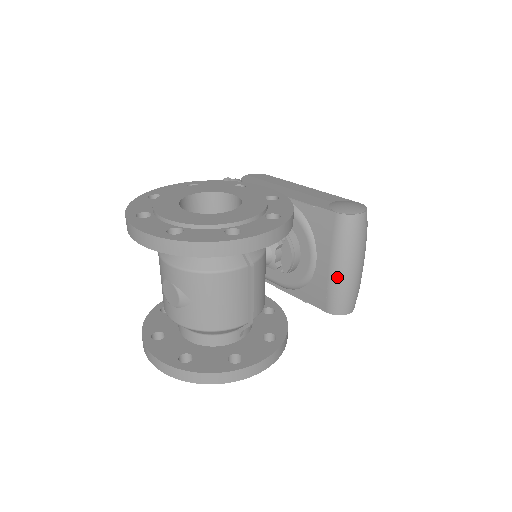
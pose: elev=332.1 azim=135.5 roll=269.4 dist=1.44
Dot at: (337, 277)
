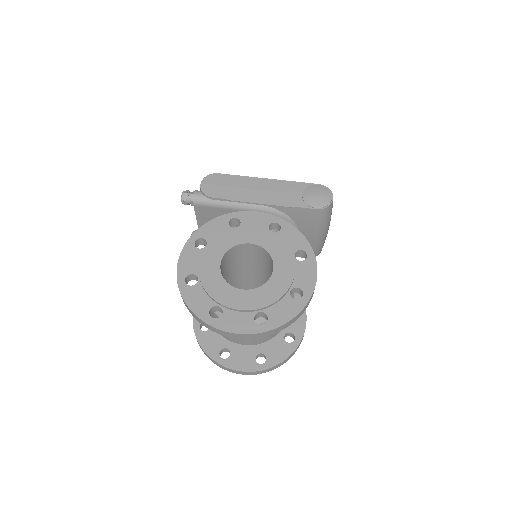
Dot at: (318, 241)
